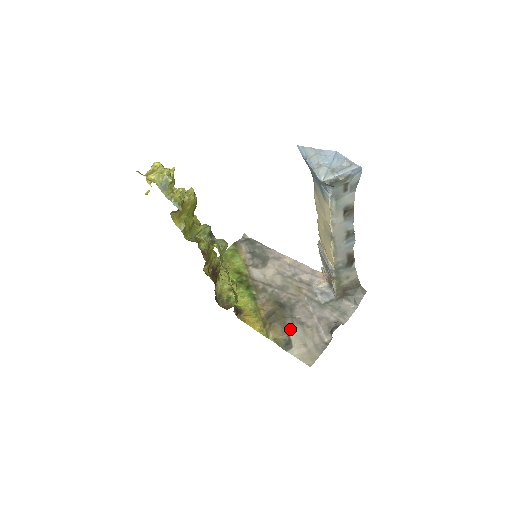
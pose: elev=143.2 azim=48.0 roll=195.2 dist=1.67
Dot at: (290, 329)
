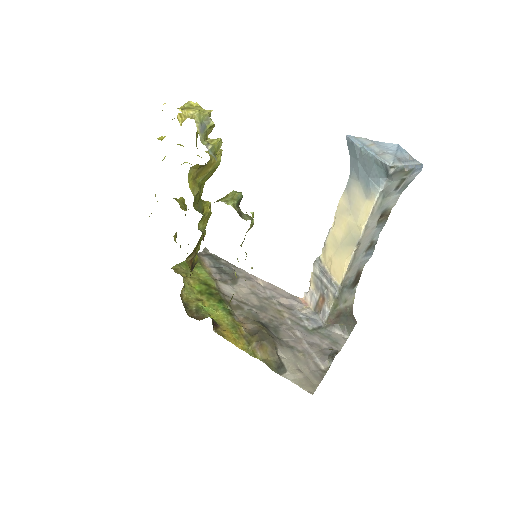
Dot at: (280, 351)
